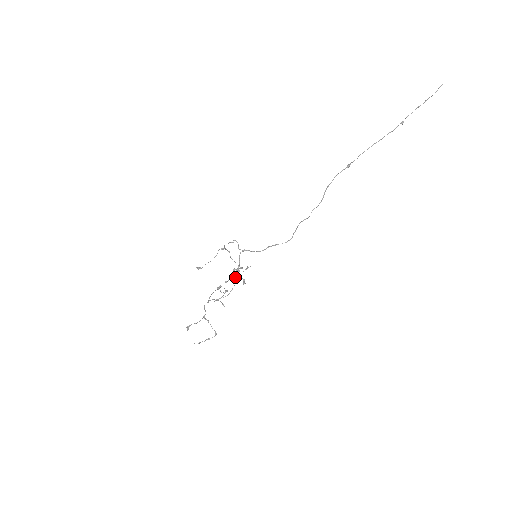
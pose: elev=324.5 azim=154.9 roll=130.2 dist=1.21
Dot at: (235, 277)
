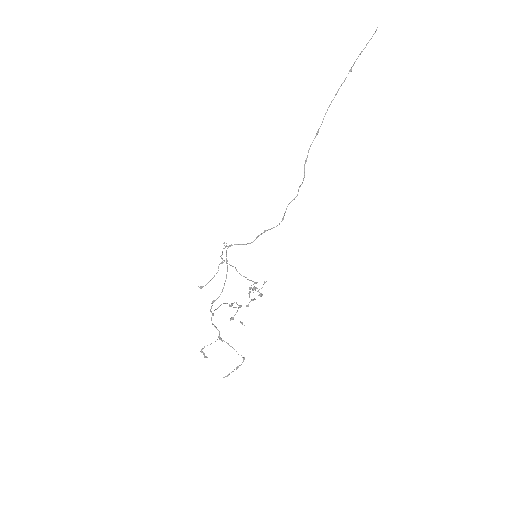
Dot at: occluded
